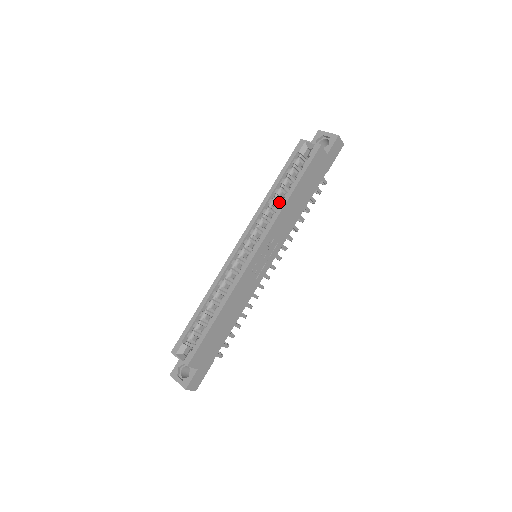
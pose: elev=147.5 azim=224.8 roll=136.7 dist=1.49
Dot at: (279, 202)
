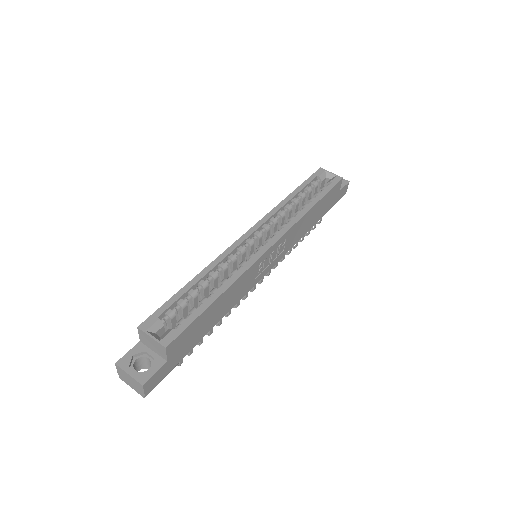
Dot at: (292, 212)
